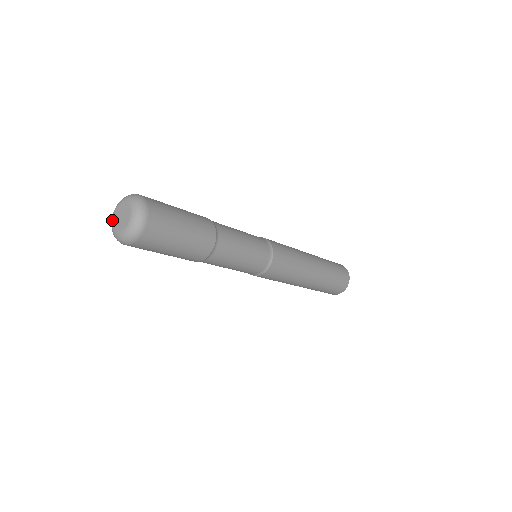
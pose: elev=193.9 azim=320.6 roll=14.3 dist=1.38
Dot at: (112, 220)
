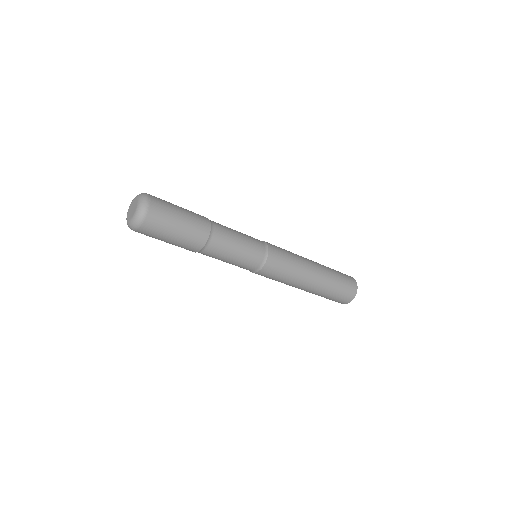
Dot at: (130, 205)
